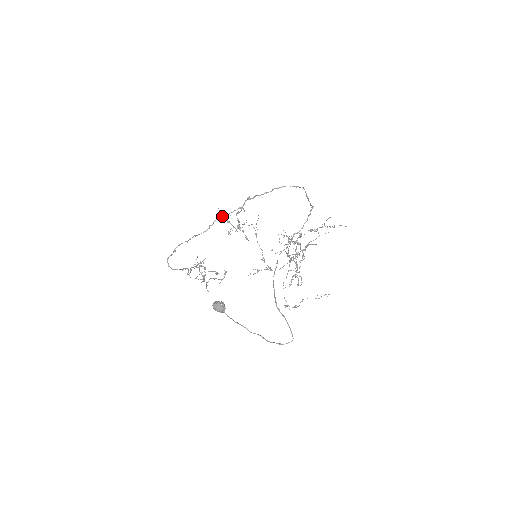
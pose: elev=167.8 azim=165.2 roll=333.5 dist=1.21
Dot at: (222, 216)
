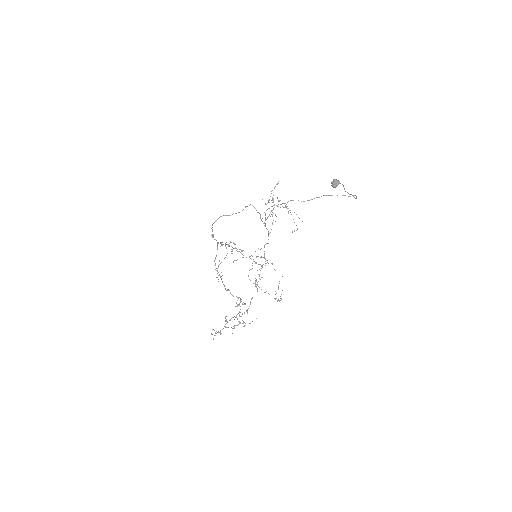
Dot at: (216, 256)
